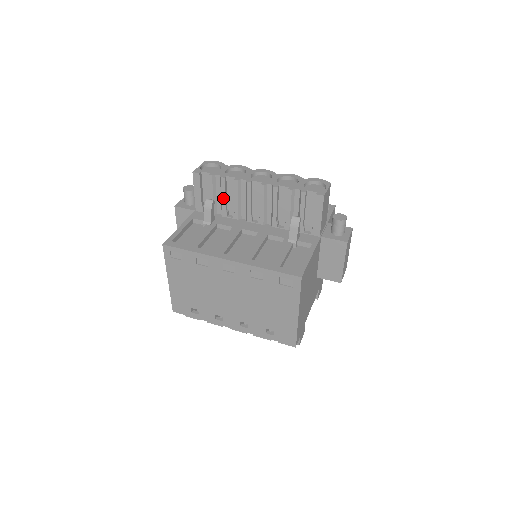
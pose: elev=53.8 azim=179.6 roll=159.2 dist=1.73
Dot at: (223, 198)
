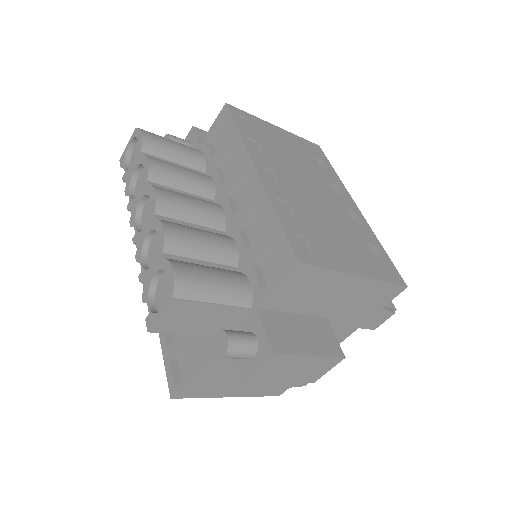
Dot at: occluded
